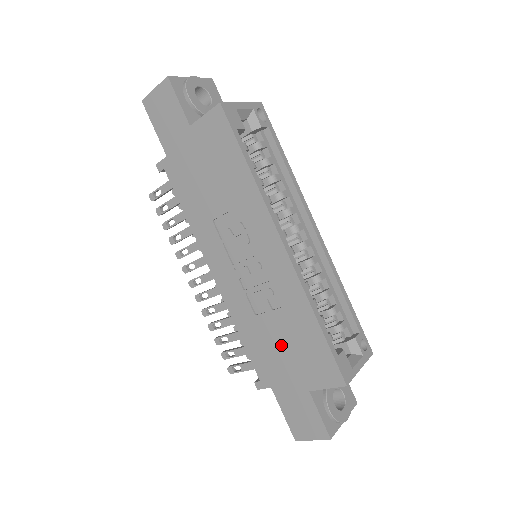
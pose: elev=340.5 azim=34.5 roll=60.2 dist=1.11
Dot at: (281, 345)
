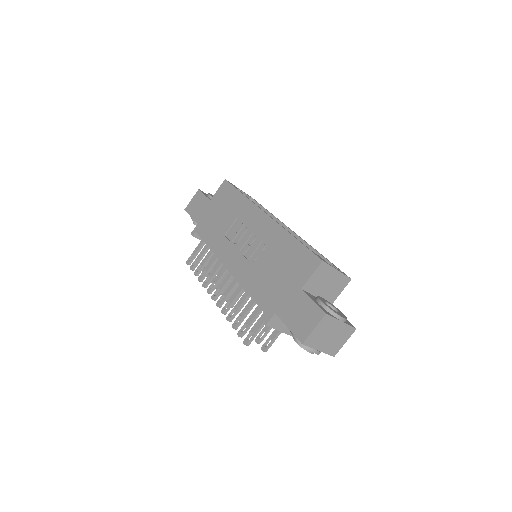
Dot at: (275, 273)
